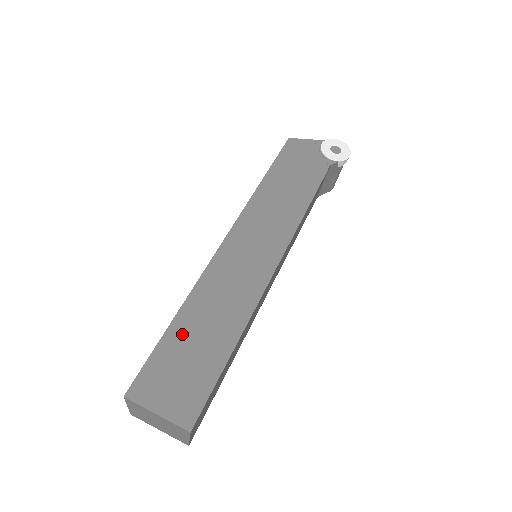
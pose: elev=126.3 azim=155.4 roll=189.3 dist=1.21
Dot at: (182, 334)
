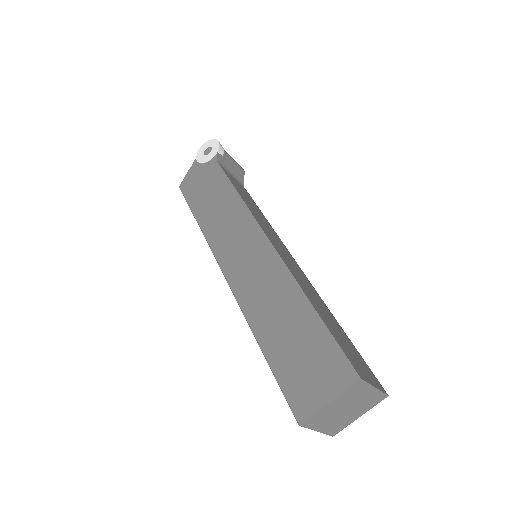
Dot at: (276, 347)
